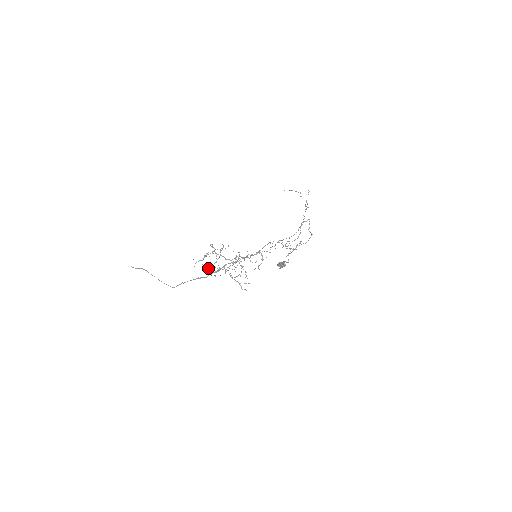
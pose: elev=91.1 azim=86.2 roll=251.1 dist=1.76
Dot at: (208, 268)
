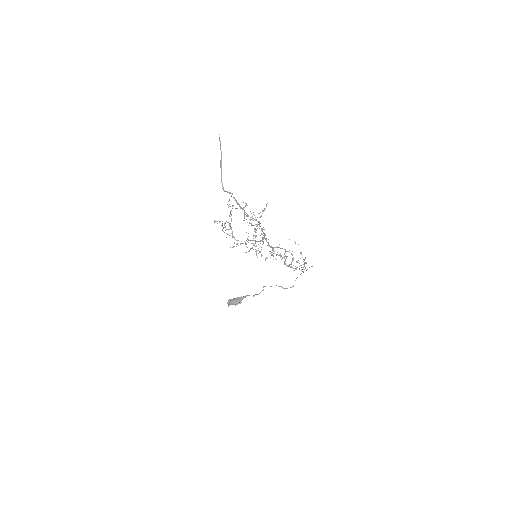
Dot at: (245, 212)
